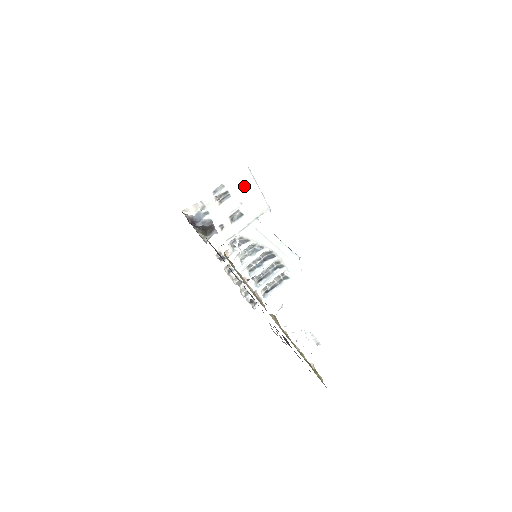
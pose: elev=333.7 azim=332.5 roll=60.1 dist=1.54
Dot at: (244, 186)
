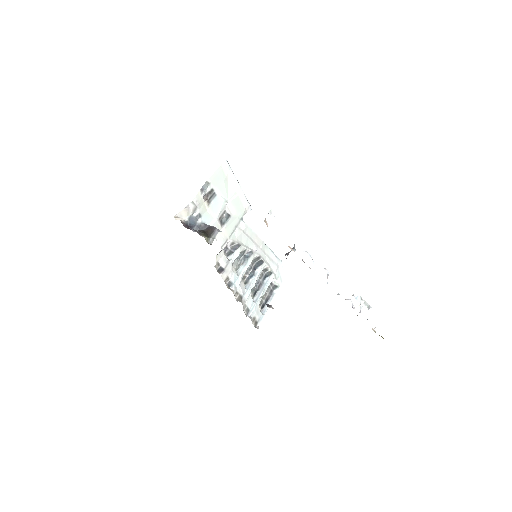
Dot at: (226, 182)
